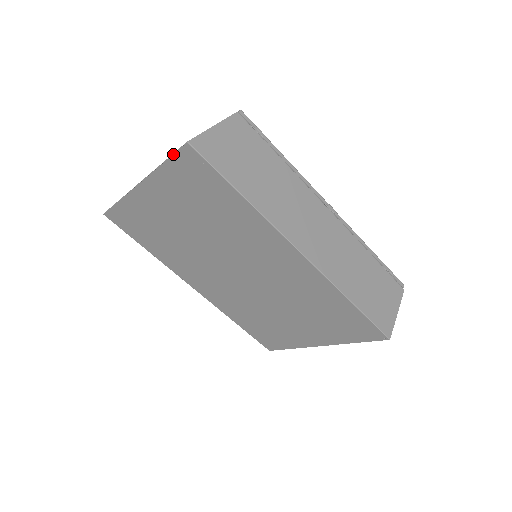
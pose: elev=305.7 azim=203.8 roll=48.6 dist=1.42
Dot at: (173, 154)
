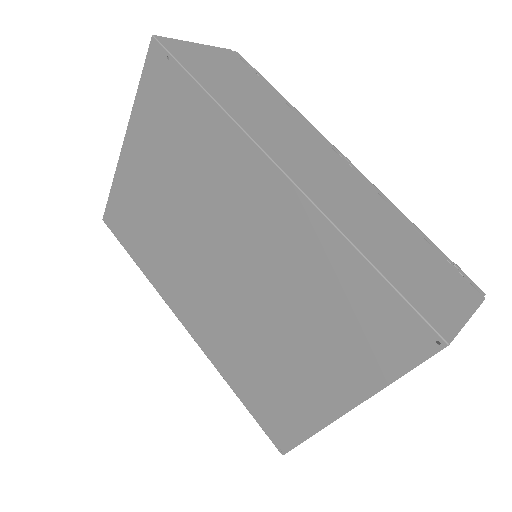
Dot at: (144, 66)
